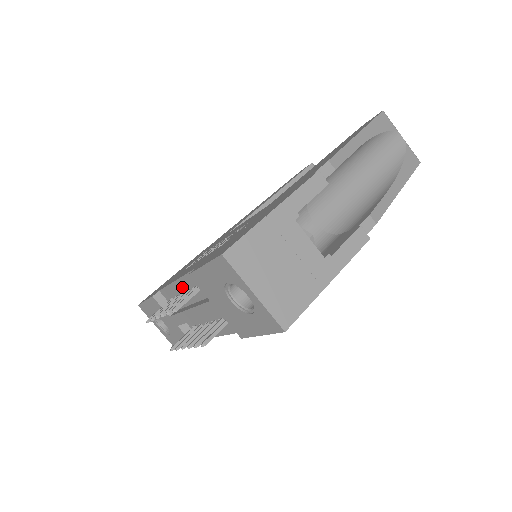
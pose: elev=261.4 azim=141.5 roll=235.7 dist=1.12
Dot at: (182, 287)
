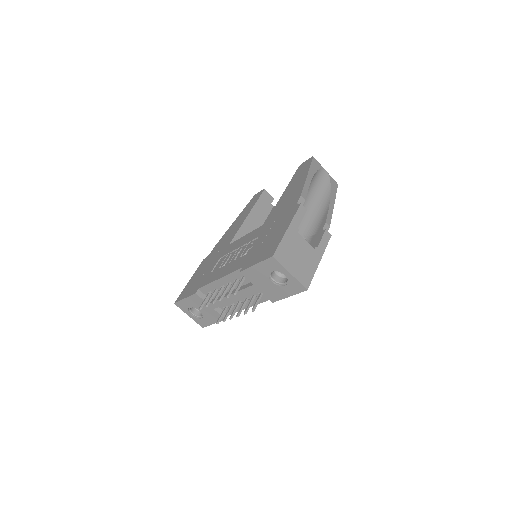
Dot at: (224, 282)
